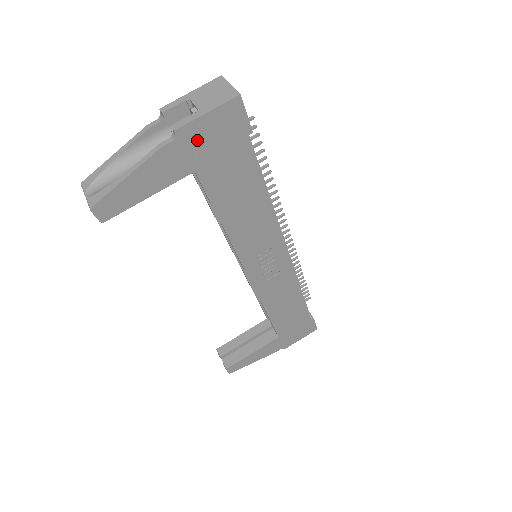
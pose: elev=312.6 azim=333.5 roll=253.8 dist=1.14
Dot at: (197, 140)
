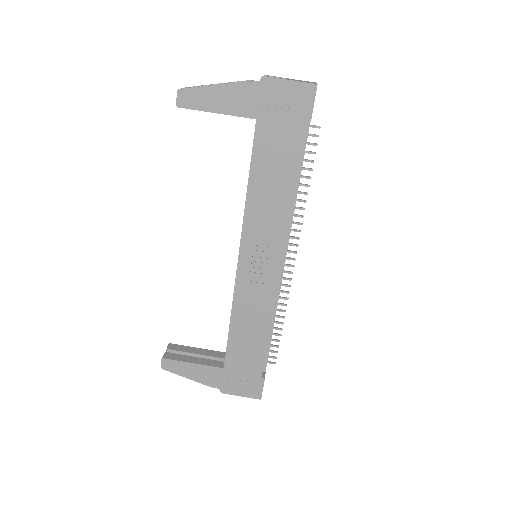
Dot at: (272, 95)
